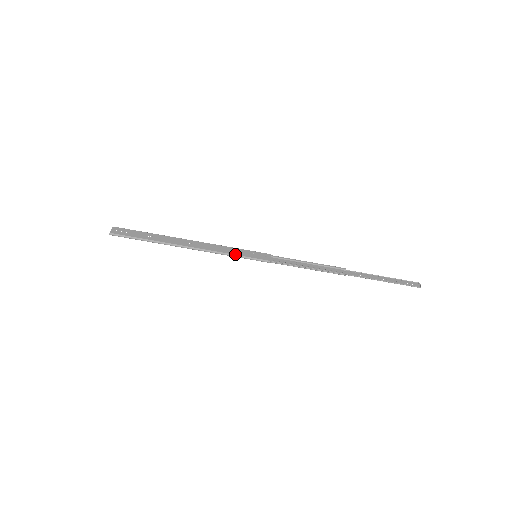
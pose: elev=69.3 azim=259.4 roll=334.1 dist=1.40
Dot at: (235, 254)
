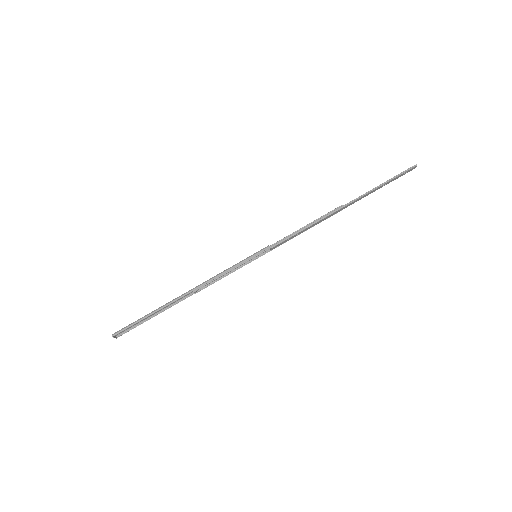
Dot at: (234, 265)
